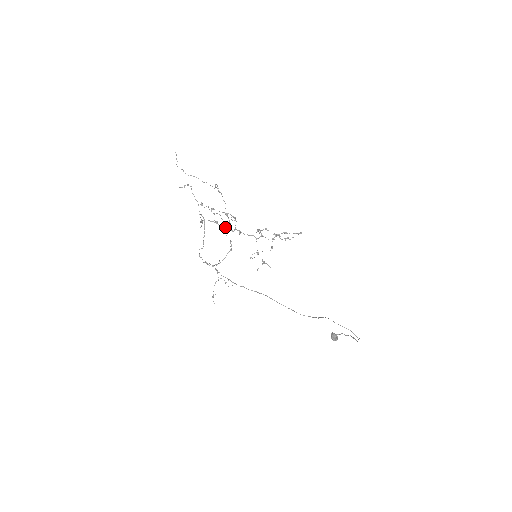
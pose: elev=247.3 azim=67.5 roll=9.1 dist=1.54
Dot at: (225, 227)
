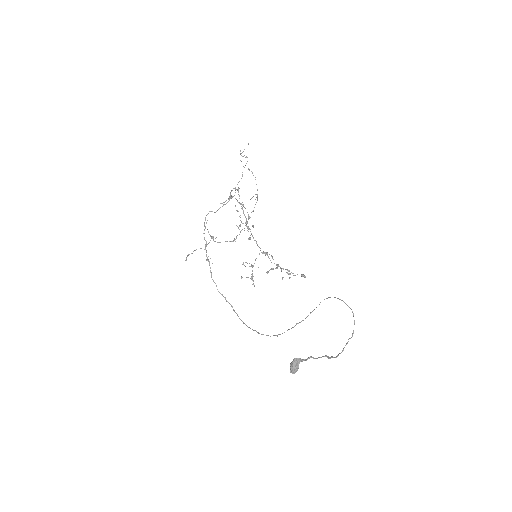
Dot at: occluded
